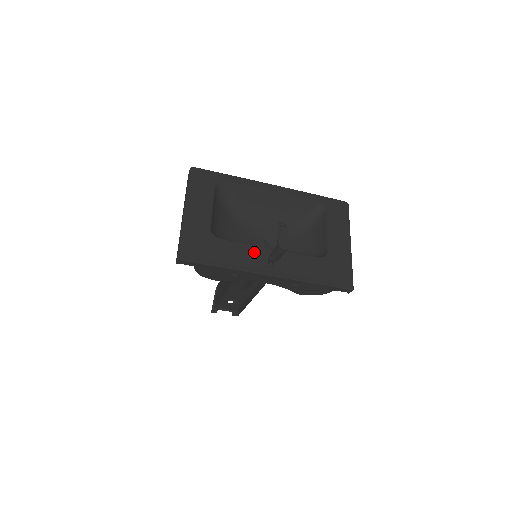
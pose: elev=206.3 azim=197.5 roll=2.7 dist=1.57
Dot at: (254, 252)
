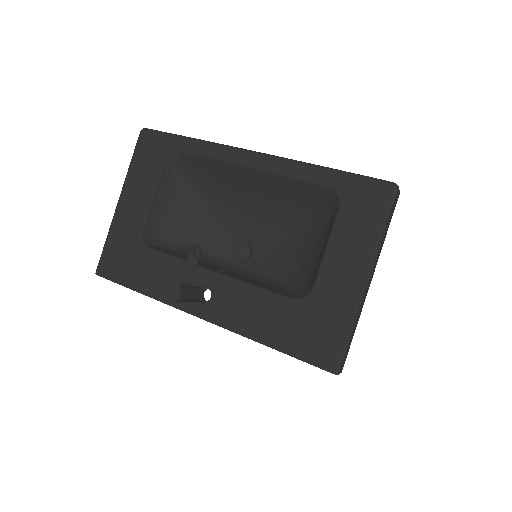
Dot at: occluded
